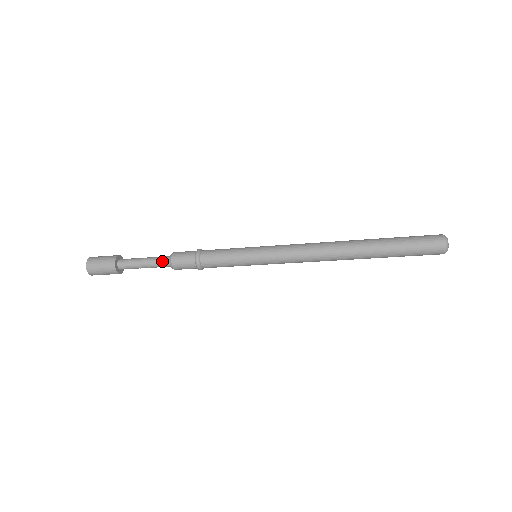
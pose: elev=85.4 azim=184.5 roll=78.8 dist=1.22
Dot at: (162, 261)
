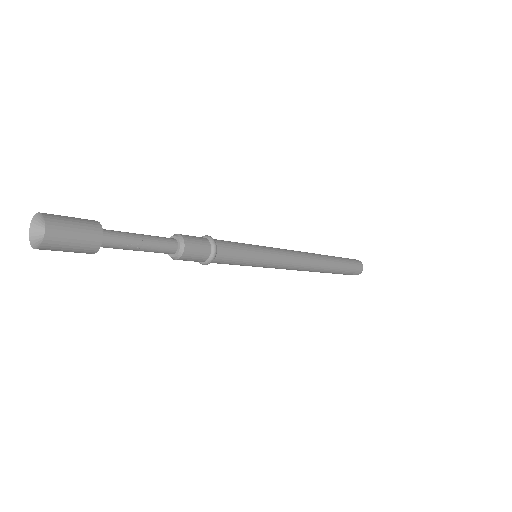
Dot at: (165, 237)
